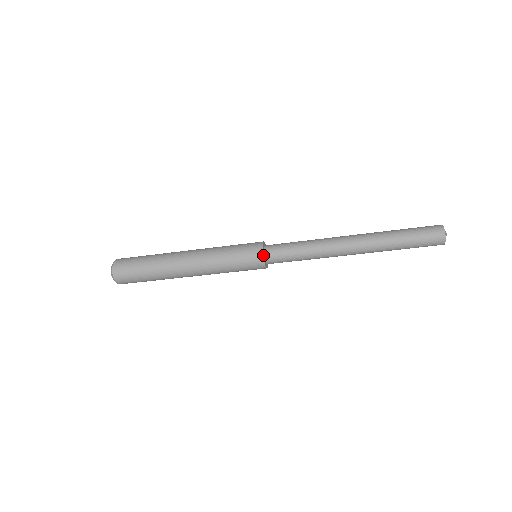
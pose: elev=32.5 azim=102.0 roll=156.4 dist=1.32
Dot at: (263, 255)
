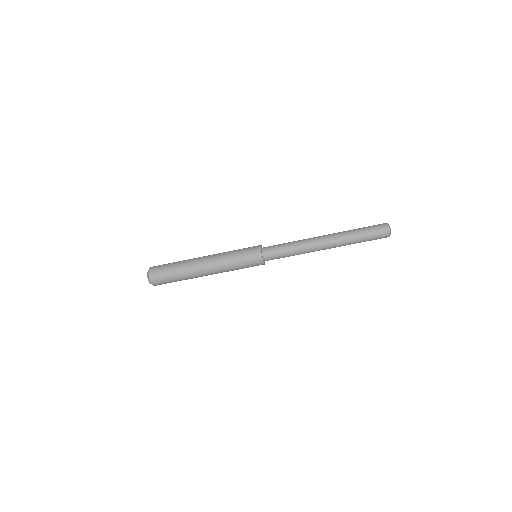
Dot at: (261, 249)
